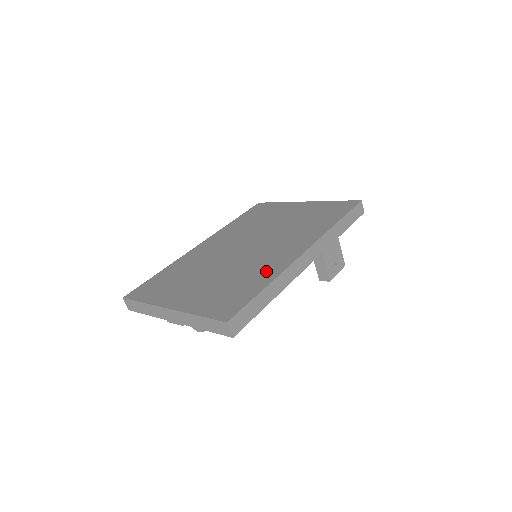
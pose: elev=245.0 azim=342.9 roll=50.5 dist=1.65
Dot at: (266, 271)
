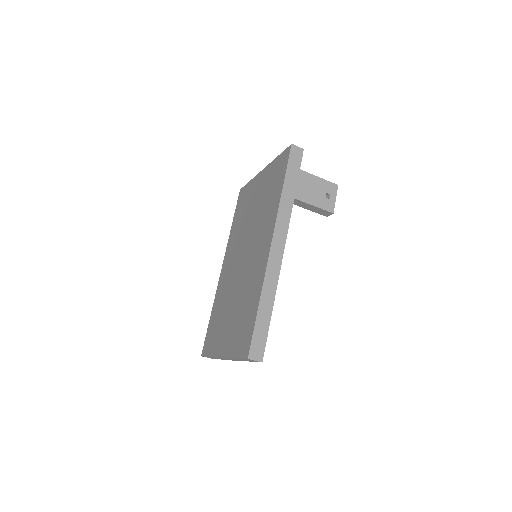
Dot at: (256, 284)
